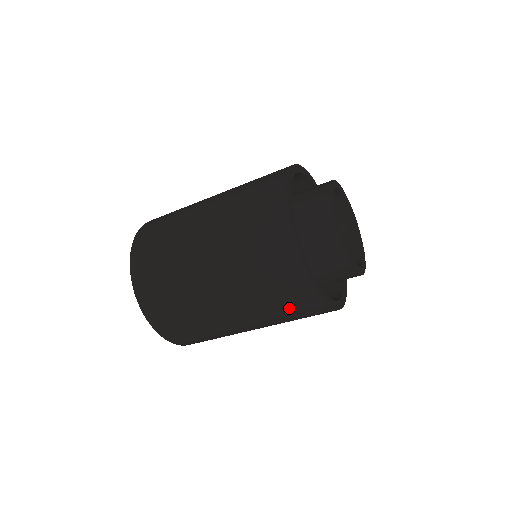
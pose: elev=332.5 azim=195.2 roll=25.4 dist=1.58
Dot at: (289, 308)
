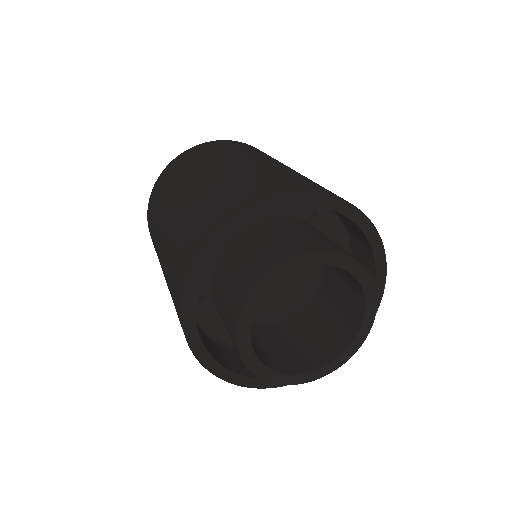
Dot at: occluded
